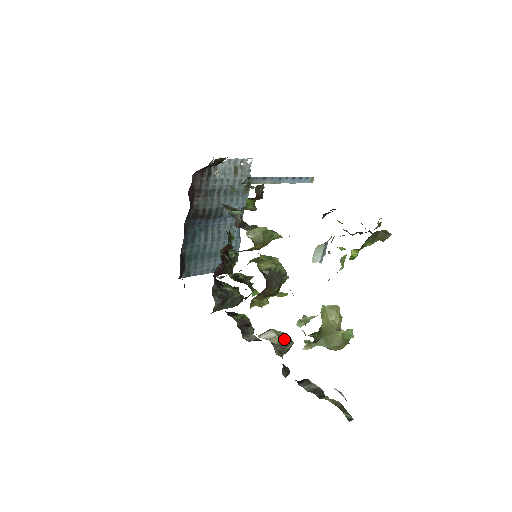
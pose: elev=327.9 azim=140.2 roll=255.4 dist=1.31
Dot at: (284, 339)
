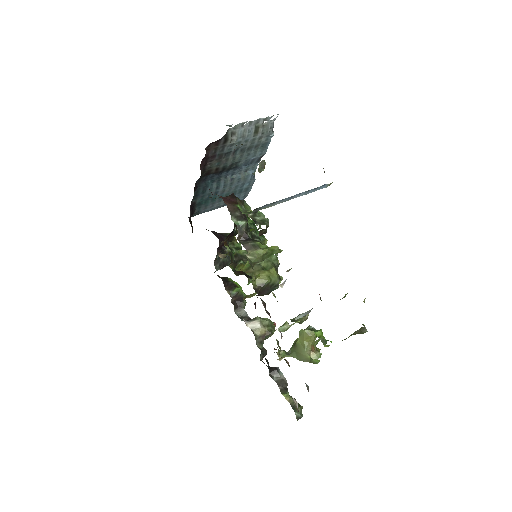
Dot at: (267, 330)
